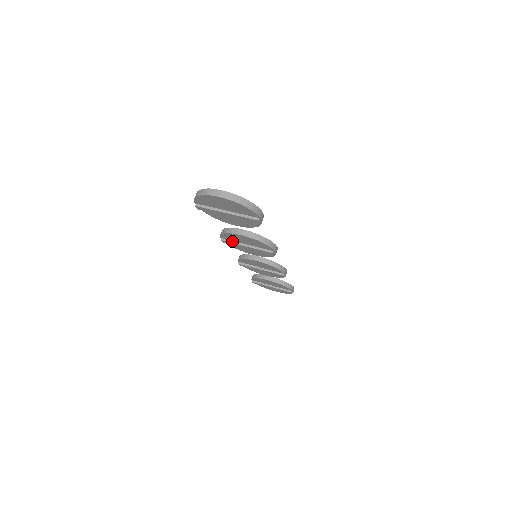
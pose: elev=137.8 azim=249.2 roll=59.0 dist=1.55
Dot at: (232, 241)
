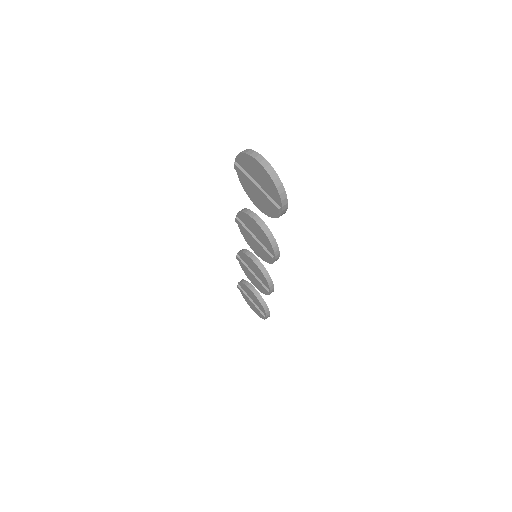
Dot at: (244, 225)
